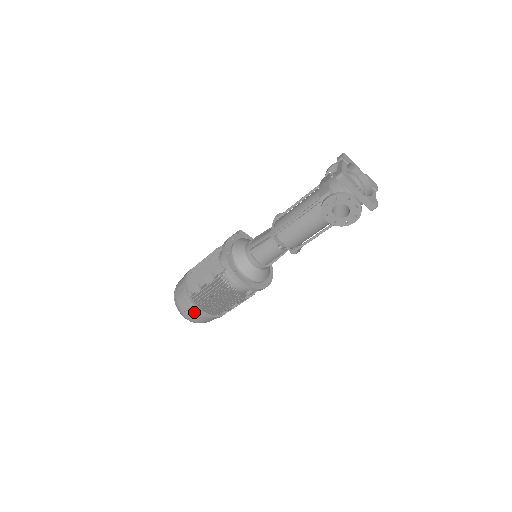
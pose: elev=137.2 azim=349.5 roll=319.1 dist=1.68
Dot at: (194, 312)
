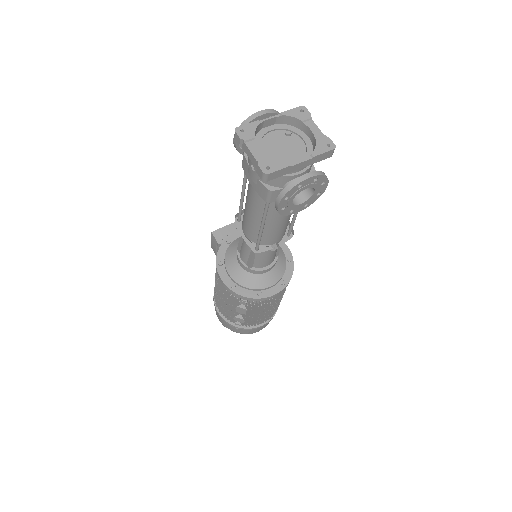
Dot at: (257, 329)
